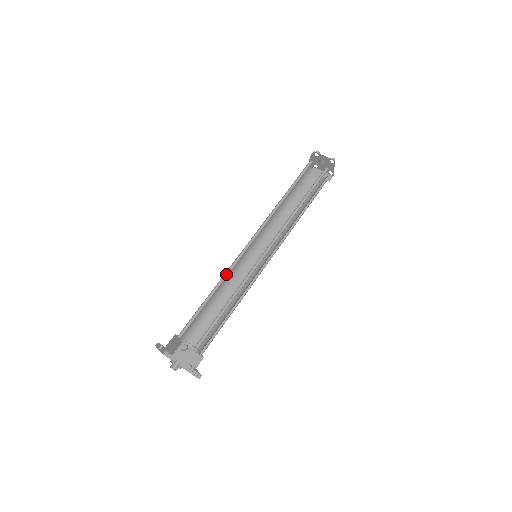
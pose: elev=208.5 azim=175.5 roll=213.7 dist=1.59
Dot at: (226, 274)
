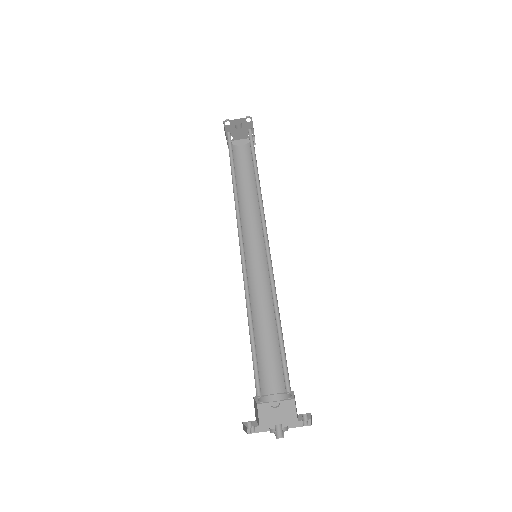
Dot at: (246, 294)
